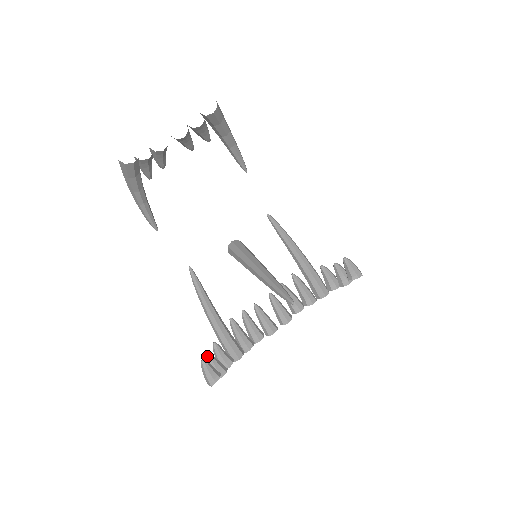
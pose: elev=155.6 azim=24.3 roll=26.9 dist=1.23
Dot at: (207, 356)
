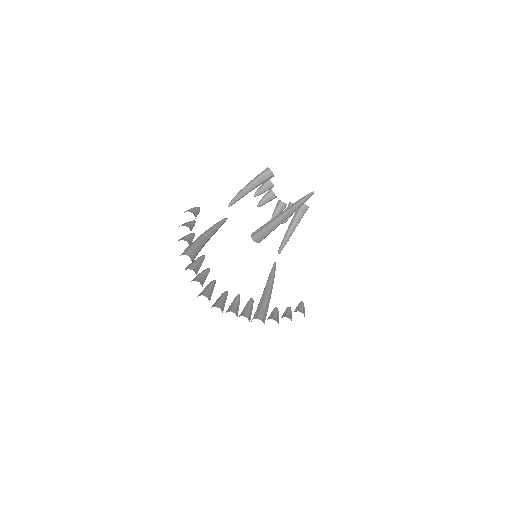
Dot at: (193, 220)
